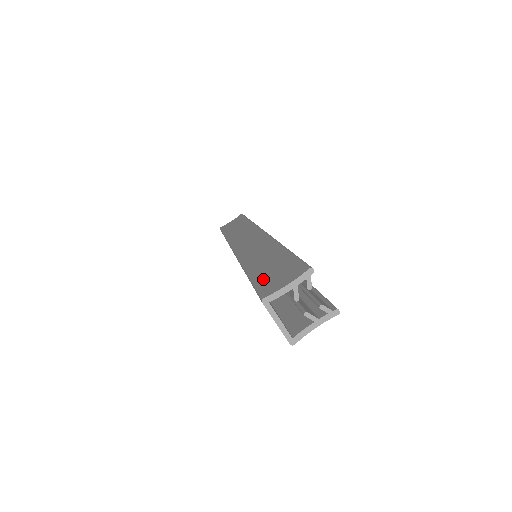
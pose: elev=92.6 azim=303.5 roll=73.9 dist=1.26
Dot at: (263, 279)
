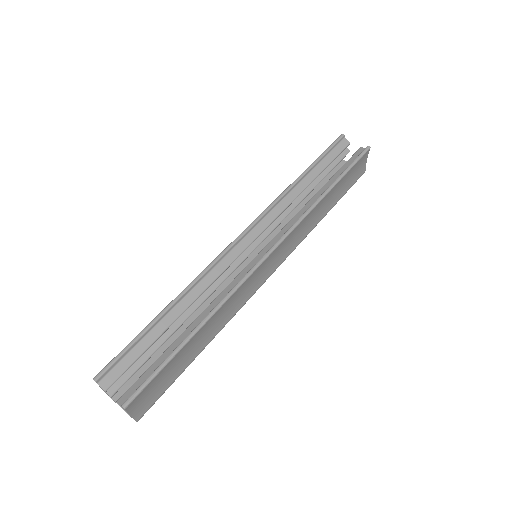
Dot at: occluded
